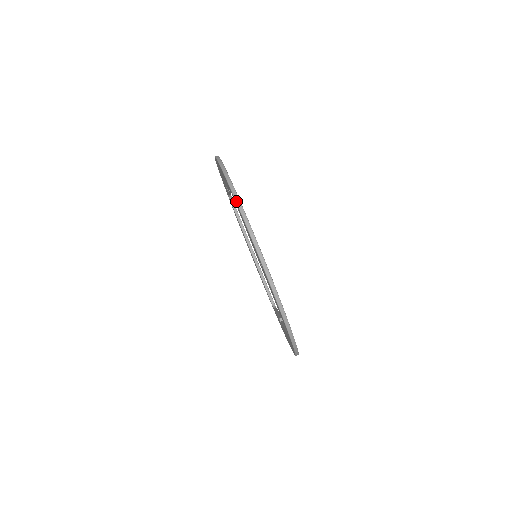
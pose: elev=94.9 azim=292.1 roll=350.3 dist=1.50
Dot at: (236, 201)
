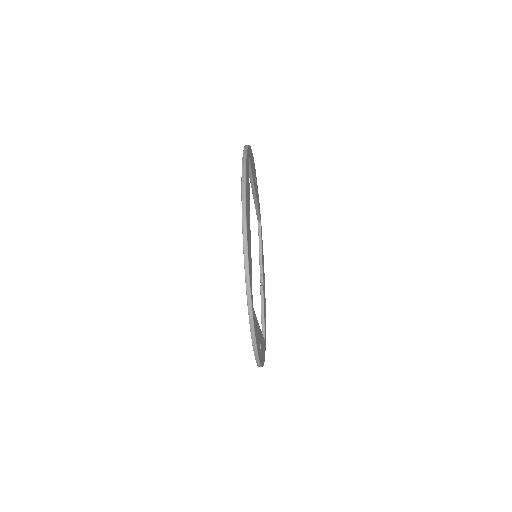
Dot at: (251, 336)
